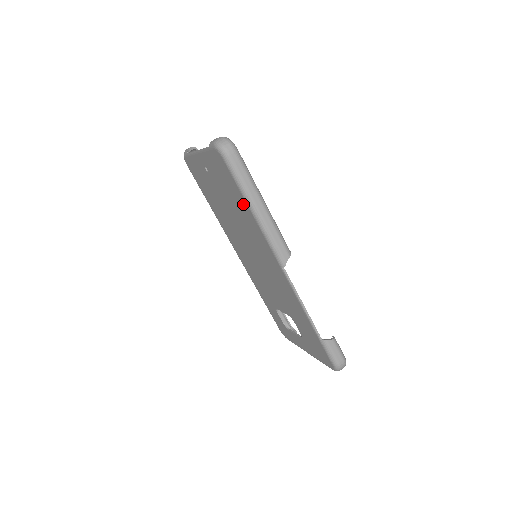
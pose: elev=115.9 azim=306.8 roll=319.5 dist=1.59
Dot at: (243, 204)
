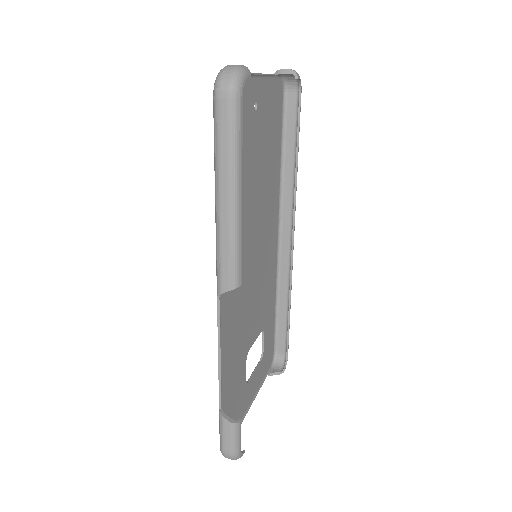
Dot at: occluded
